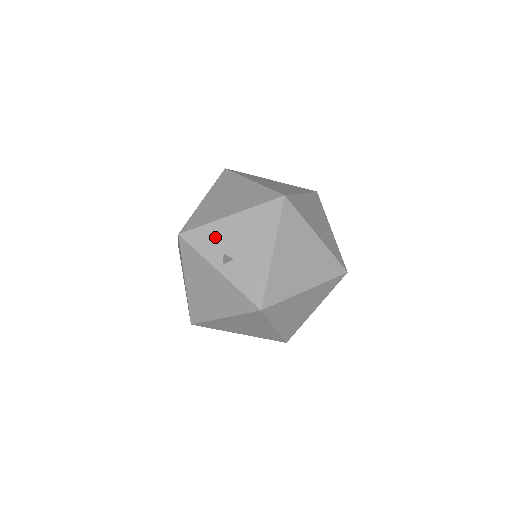
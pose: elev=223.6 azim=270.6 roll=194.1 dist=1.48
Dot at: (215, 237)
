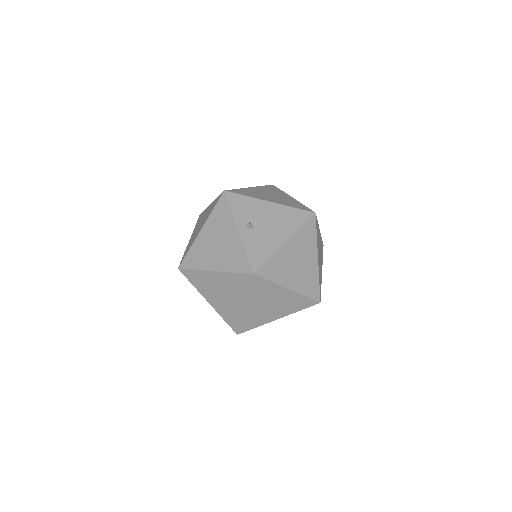
Dot at: (250, 208)
